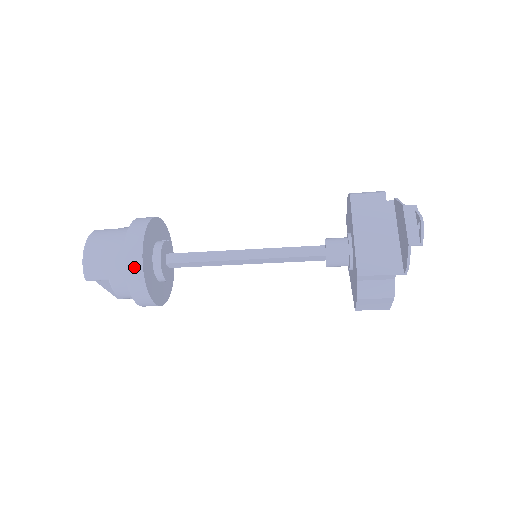
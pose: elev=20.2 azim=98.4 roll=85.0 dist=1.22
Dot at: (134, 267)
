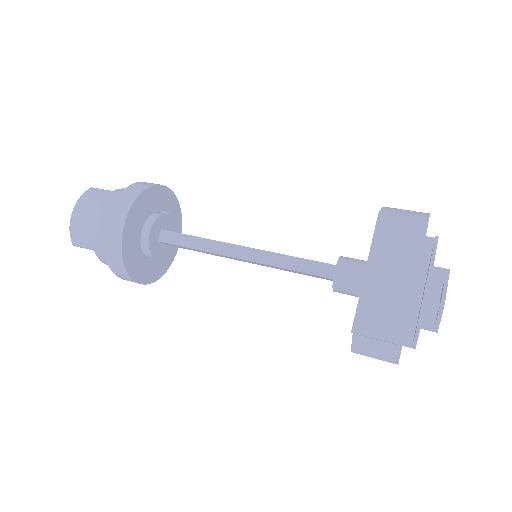
Dot at: (113, 248)
